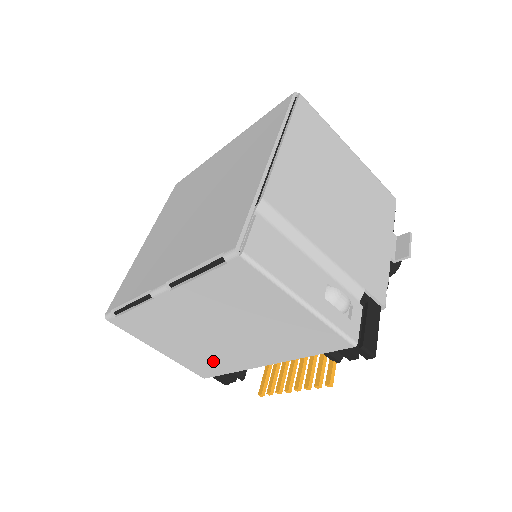
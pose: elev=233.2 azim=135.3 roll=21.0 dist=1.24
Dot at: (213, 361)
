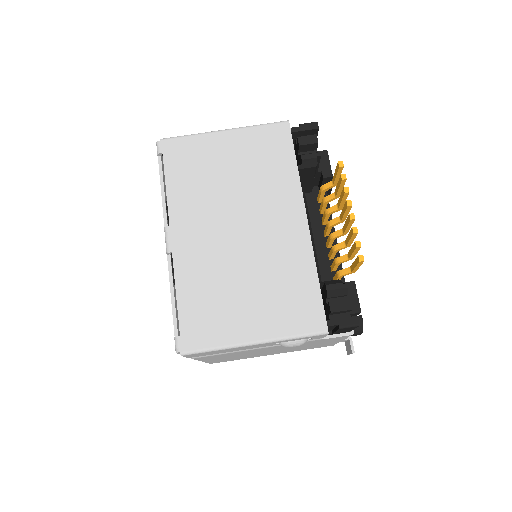
Dot at: (289, 280)
